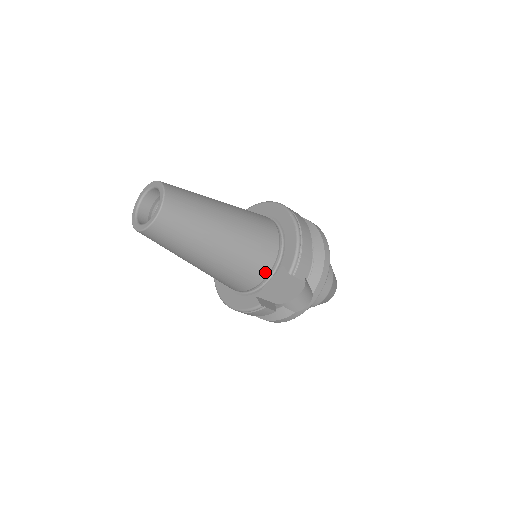
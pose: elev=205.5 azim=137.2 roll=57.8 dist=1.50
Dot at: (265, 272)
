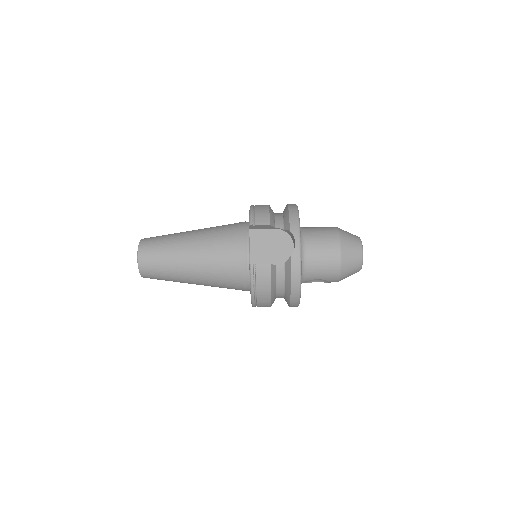
Dot at: (241, 243)
